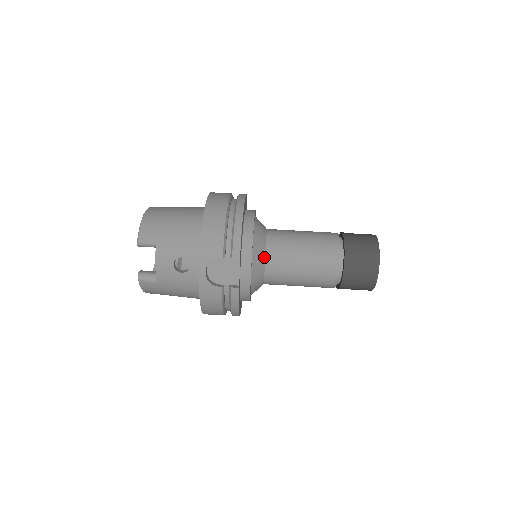
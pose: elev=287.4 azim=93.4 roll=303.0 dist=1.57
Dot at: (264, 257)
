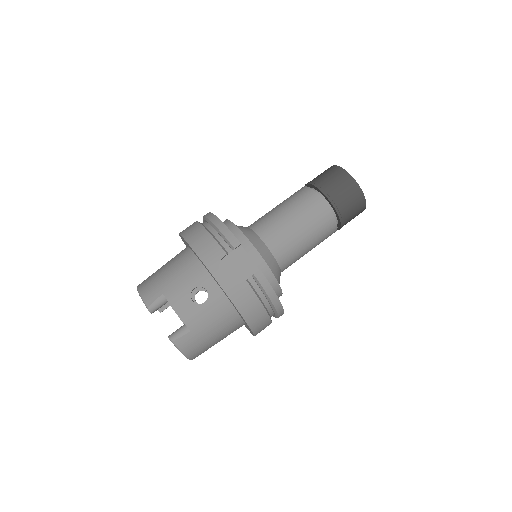
Dot at: (261, 241)
